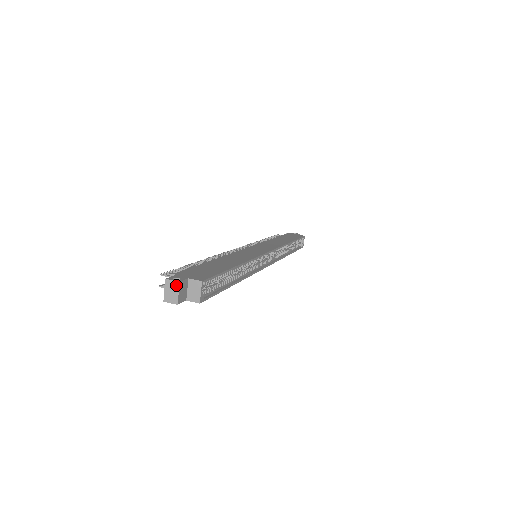
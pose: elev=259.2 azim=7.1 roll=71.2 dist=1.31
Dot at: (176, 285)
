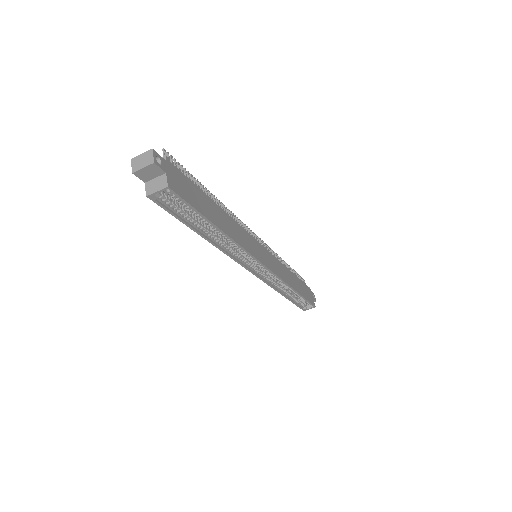
Dot at: (150, 161)
